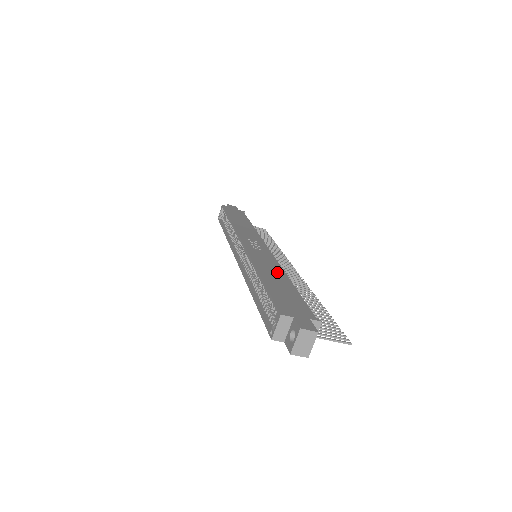
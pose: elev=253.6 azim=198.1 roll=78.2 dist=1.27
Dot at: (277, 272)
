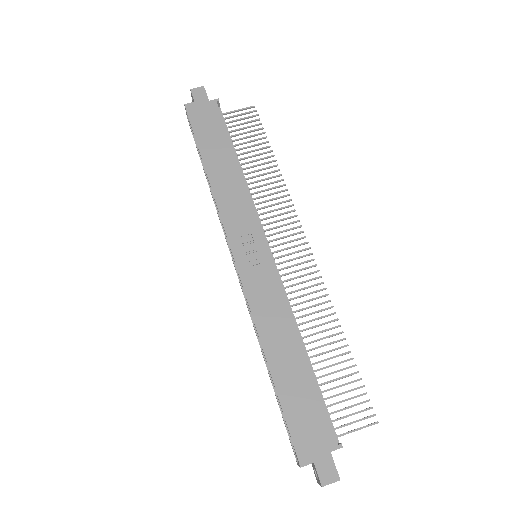
Dot at: (286, 334)
